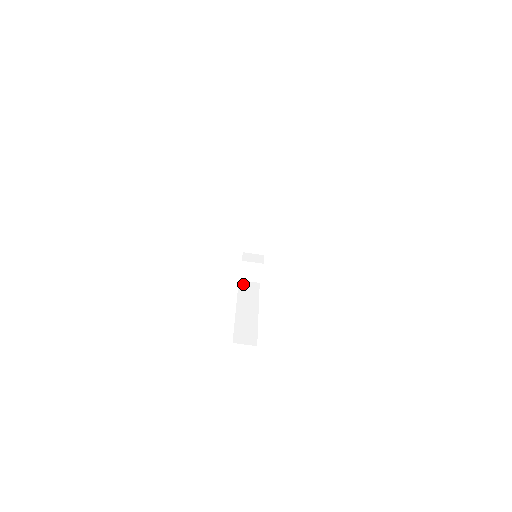
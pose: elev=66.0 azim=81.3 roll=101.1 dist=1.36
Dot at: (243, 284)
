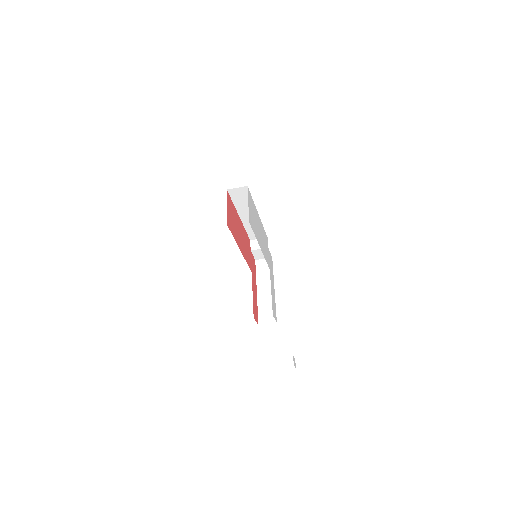
Dot at: (259, 263)
